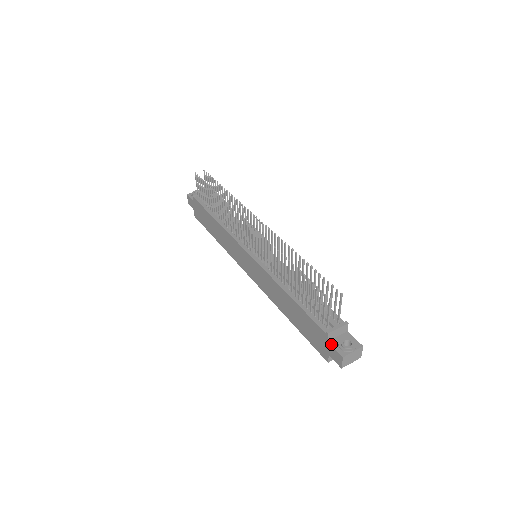
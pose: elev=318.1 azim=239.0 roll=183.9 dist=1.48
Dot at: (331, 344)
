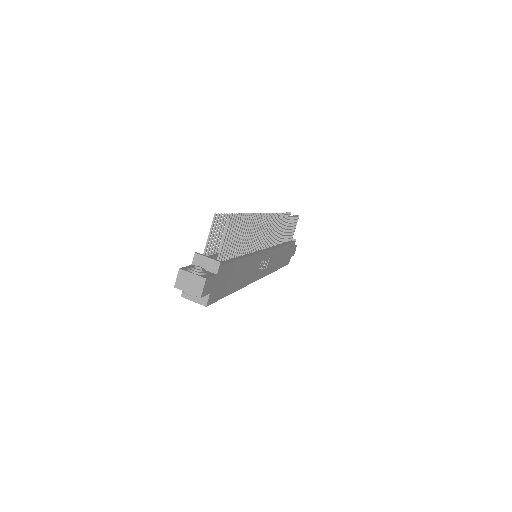
Dot at: (190, 265)
